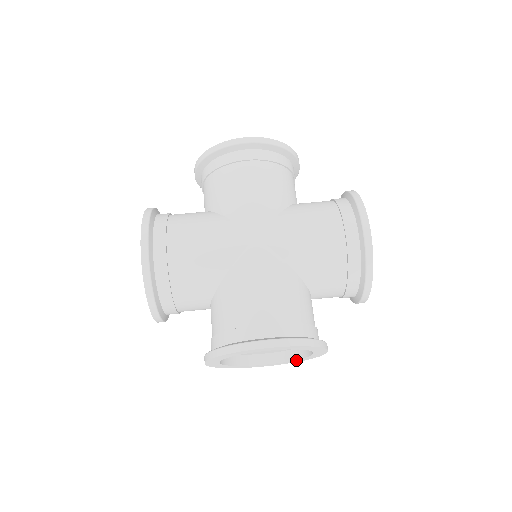
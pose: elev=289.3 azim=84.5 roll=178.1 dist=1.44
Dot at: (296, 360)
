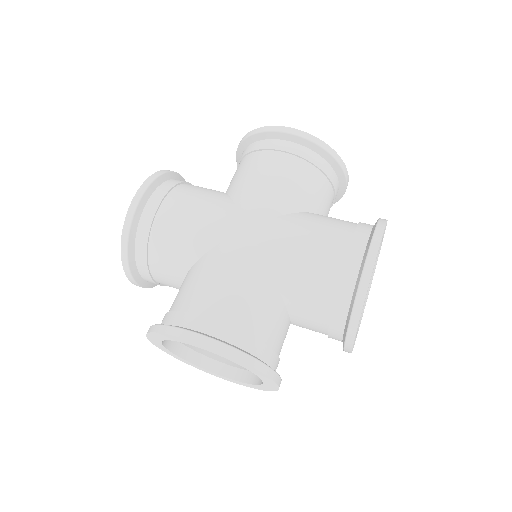
Dot at: (253, 385)
